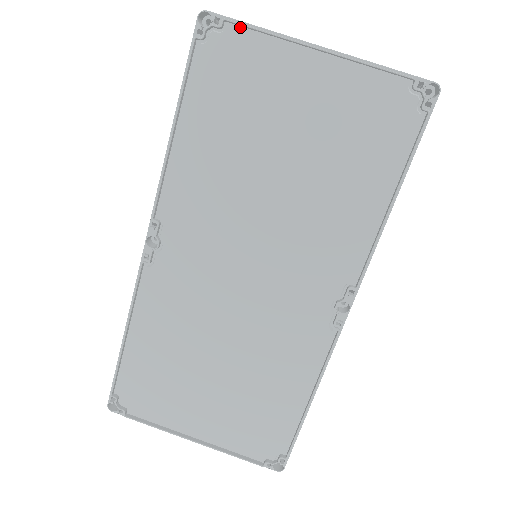
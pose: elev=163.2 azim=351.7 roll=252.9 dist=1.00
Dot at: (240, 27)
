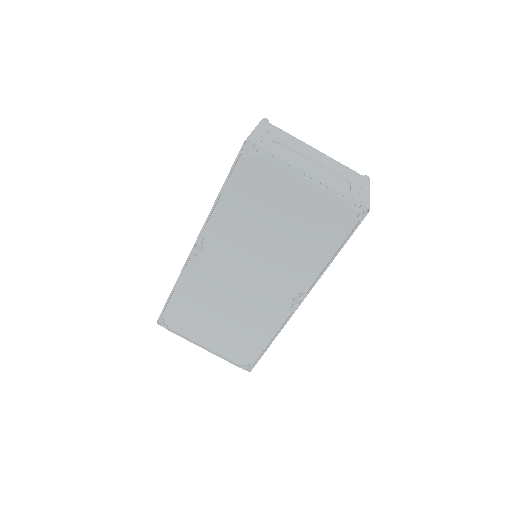
Dot at: (267, 153)
